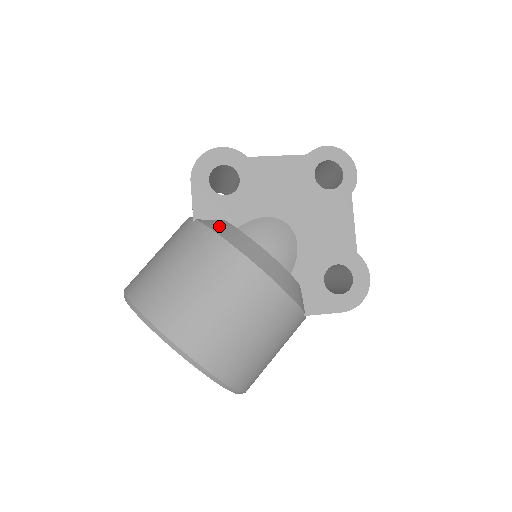
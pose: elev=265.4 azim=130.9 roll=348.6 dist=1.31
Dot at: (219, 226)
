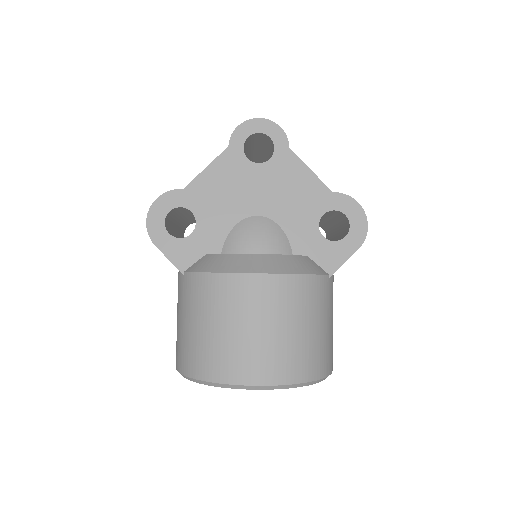
Dot at: (205, 264)
